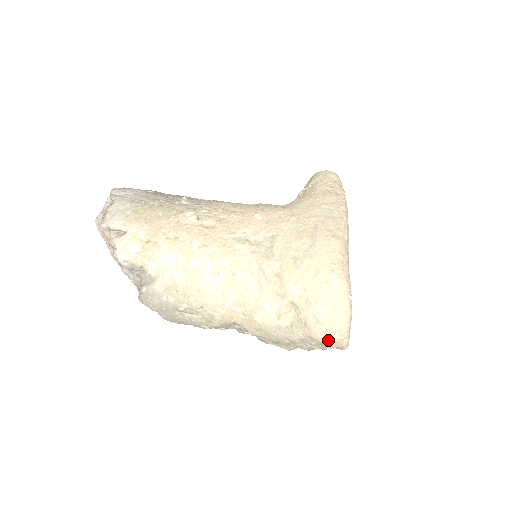
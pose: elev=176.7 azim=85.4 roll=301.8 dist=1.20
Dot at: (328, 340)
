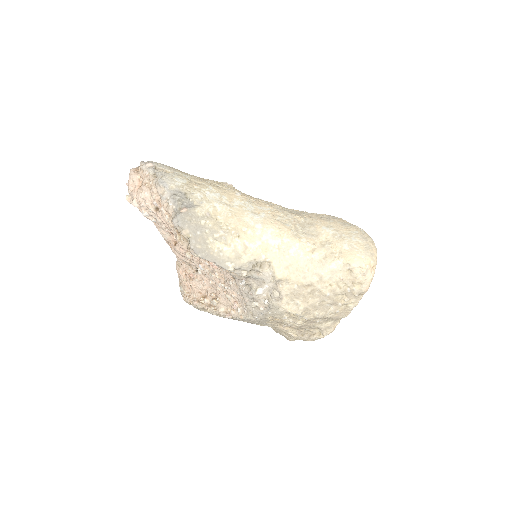
Dot at: (362, 262)
